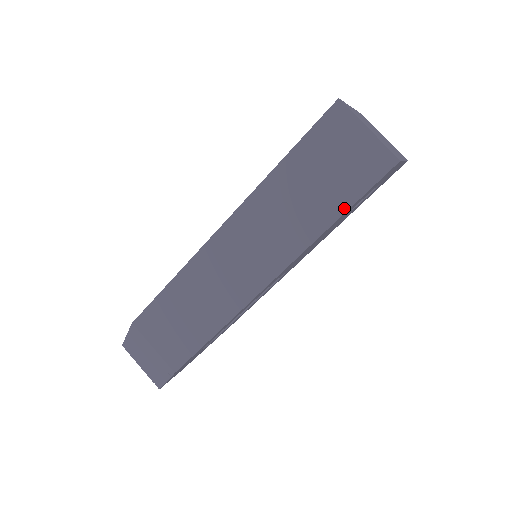
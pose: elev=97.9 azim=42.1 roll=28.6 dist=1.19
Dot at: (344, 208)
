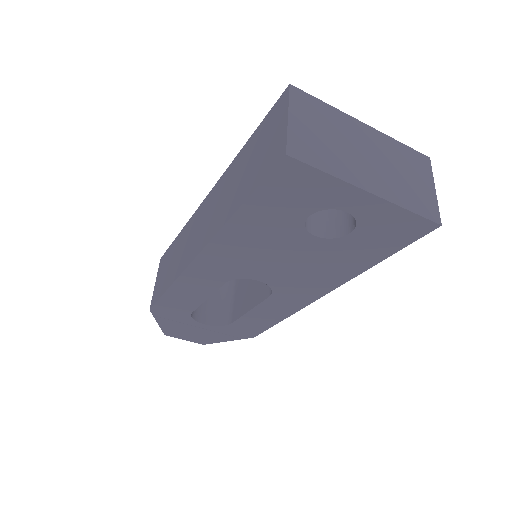
Dot at: (246, 197)
